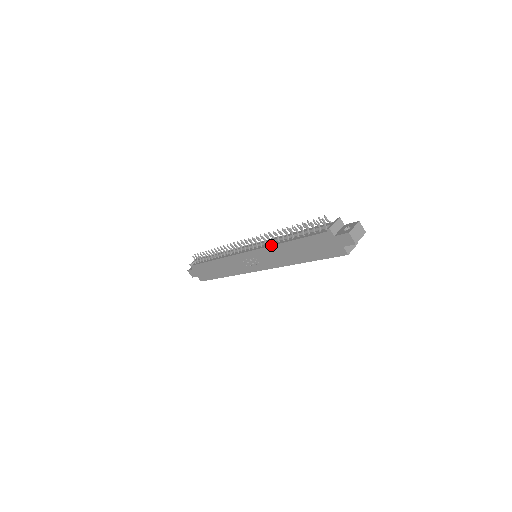
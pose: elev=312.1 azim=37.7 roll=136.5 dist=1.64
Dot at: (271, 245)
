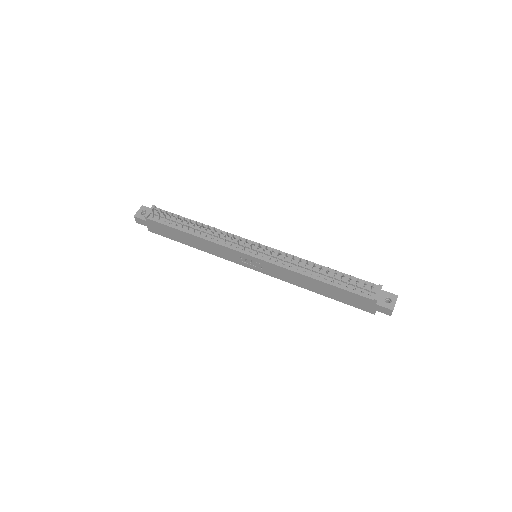
Dot at: (295, 271)
